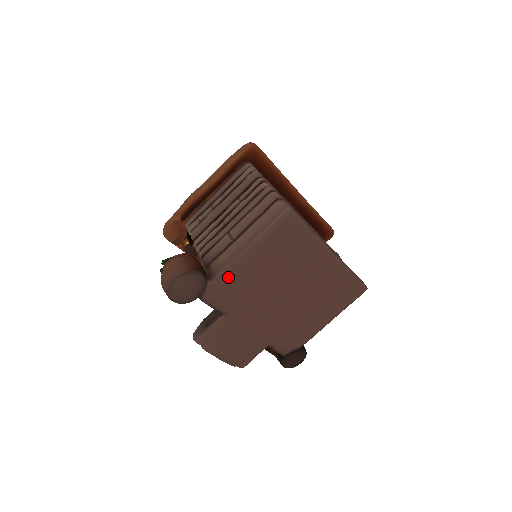
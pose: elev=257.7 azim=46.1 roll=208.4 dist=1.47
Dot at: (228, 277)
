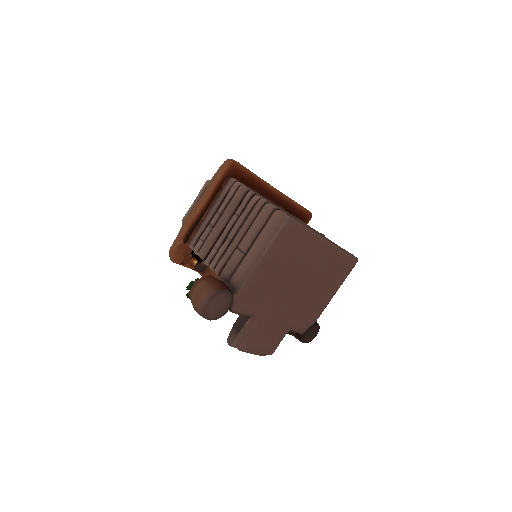
Dot at: (250, 287)
